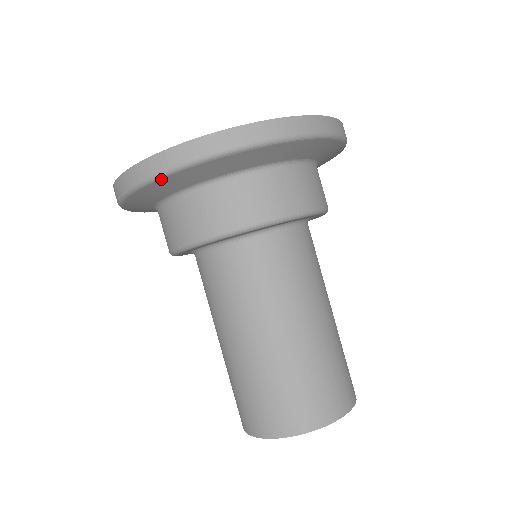
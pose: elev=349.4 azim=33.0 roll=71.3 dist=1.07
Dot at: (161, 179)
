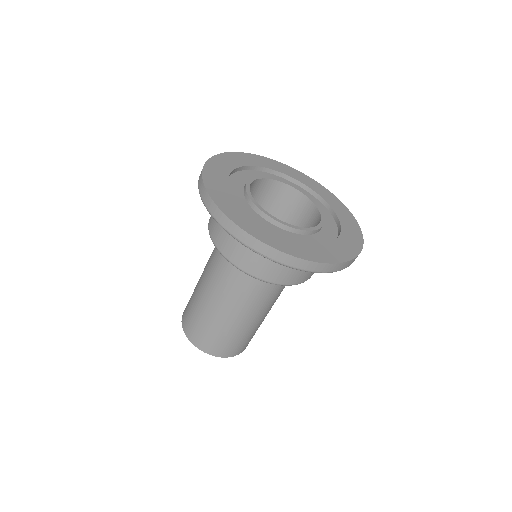
Dot at: (305, 271)
